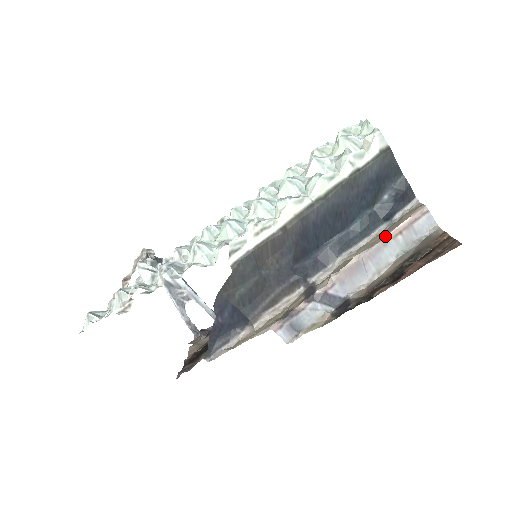
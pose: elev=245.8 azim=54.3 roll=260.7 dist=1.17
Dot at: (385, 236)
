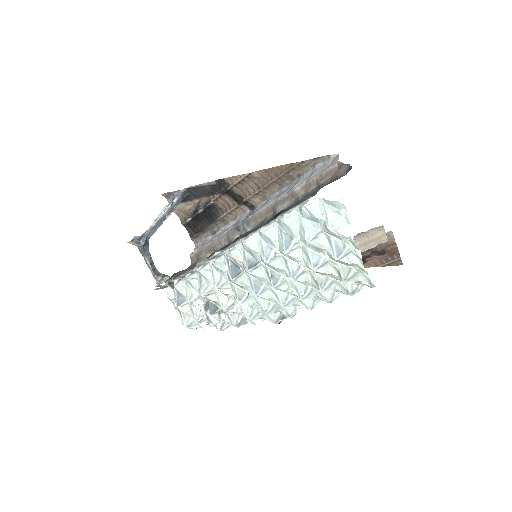
Dot at: occluded
